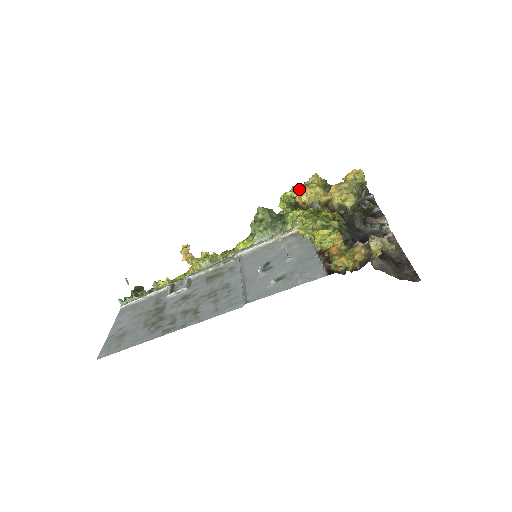
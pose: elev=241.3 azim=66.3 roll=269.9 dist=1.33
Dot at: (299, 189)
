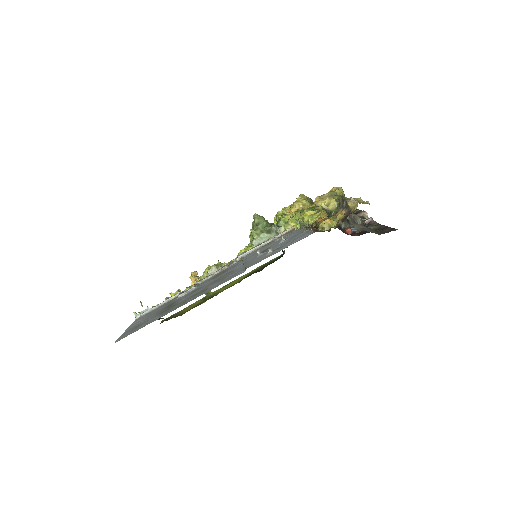
Dot at: (289, 206)
